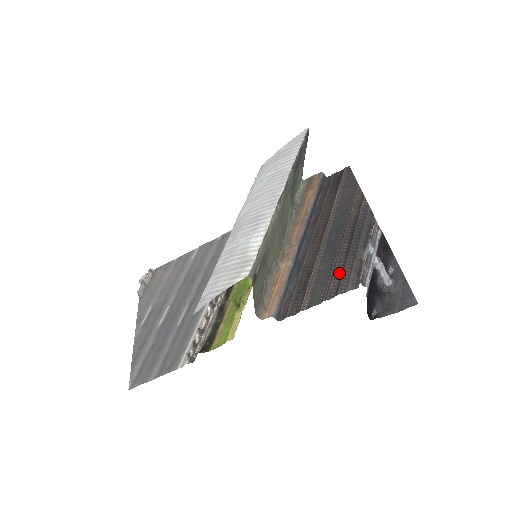
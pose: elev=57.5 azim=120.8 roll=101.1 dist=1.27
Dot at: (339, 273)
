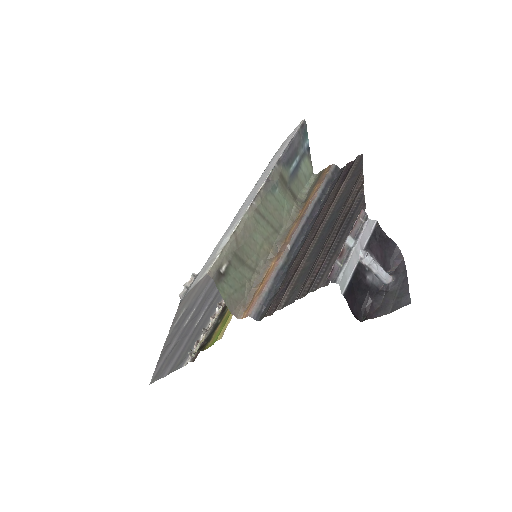
Dot at: (317, 270)
